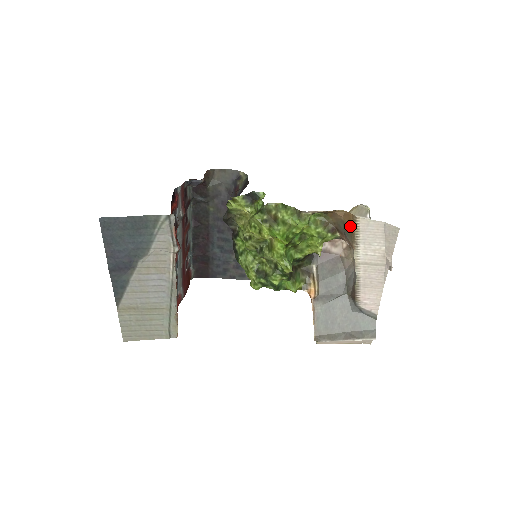
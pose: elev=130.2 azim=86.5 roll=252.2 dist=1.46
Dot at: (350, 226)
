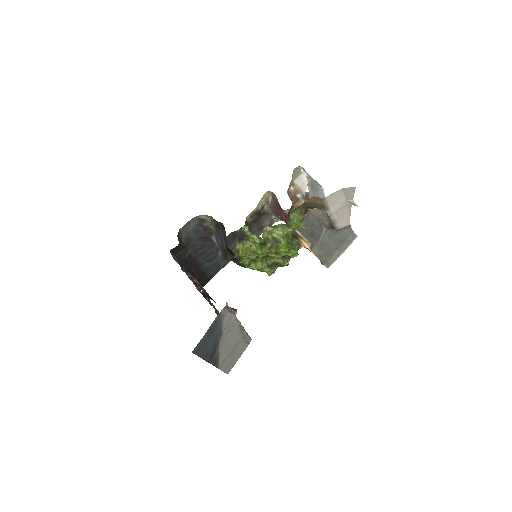
Dot at: (319, 204)
